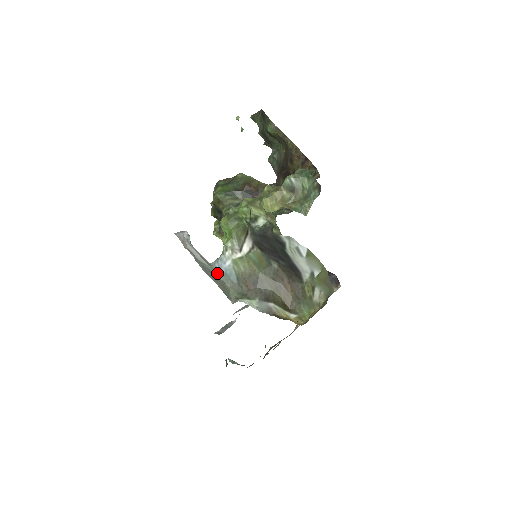
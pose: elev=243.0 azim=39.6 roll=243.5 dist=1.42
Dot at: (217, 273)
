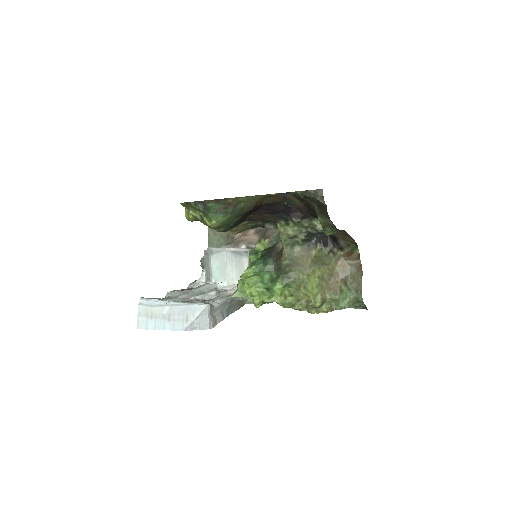
Dot at: (234, 300)
